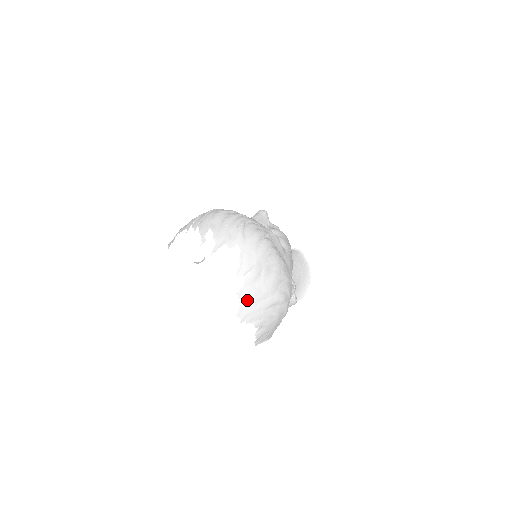
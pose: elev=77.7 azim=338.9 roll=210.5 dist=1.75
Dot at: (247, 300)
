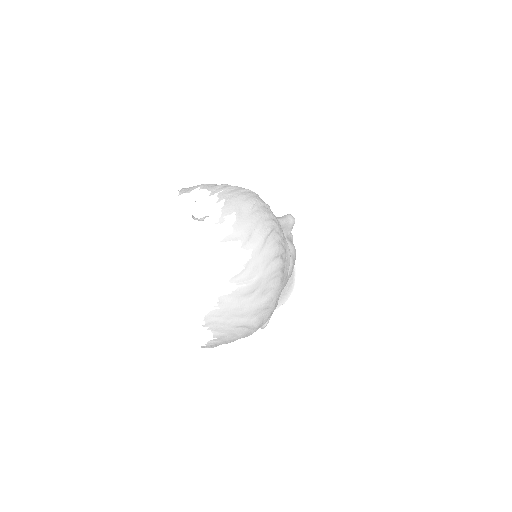
Dot at: (224, 309)
